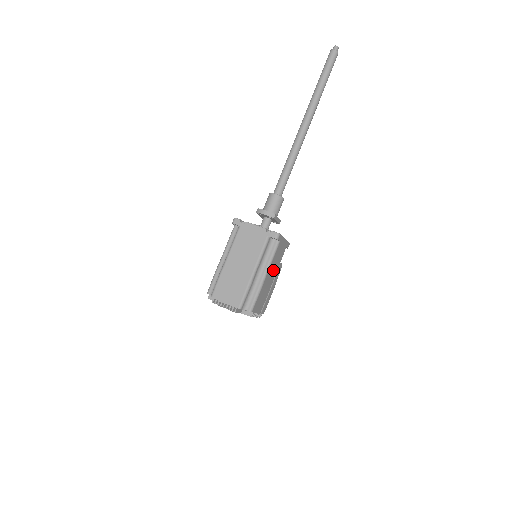
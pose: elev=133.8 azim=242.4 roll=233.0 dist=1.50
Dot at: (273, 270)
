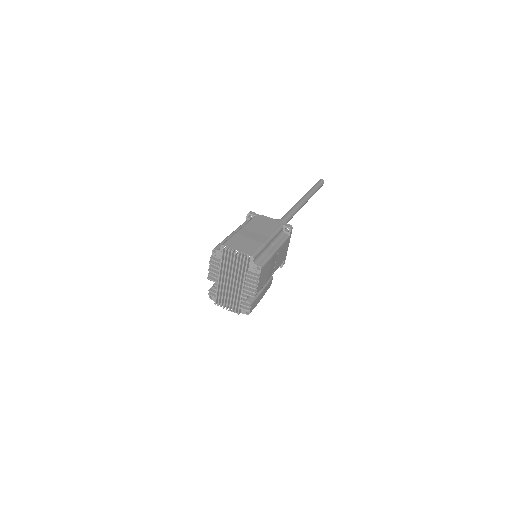
Dot at: (276, 261)
